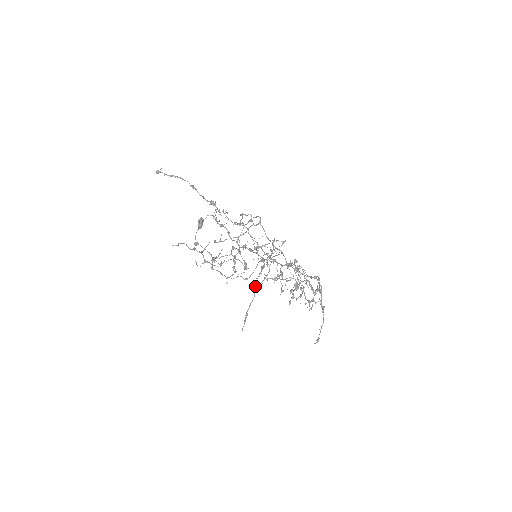
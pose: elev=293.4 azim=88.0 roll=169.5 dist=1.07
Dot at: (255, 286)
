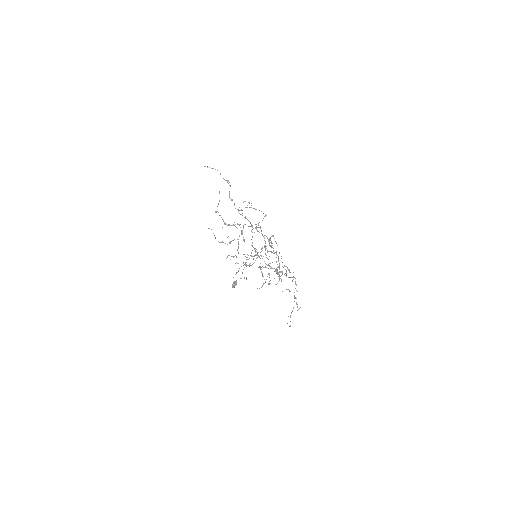
Dot at: occluded
